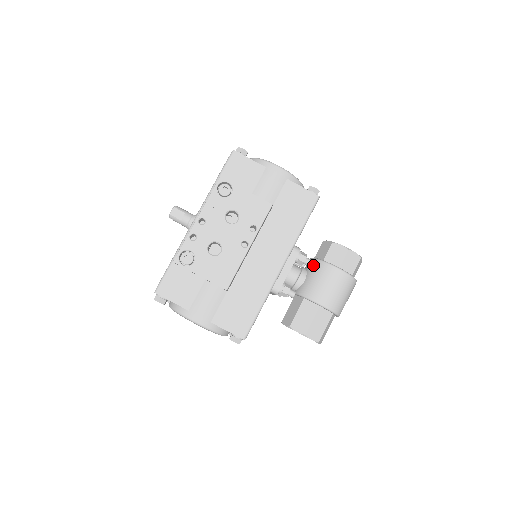
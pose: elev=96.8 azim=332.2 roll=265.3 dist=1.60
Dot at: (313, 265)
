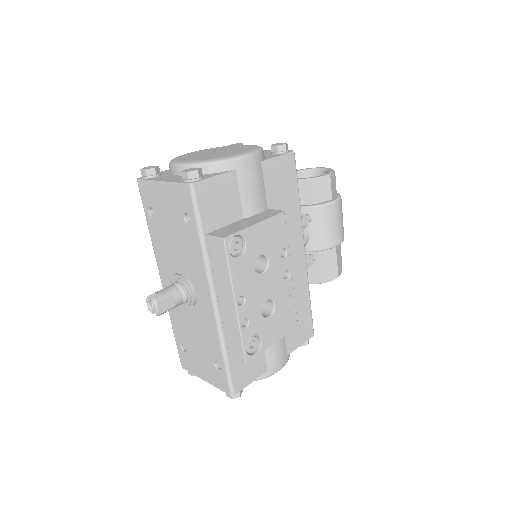
Dot at: occluded
